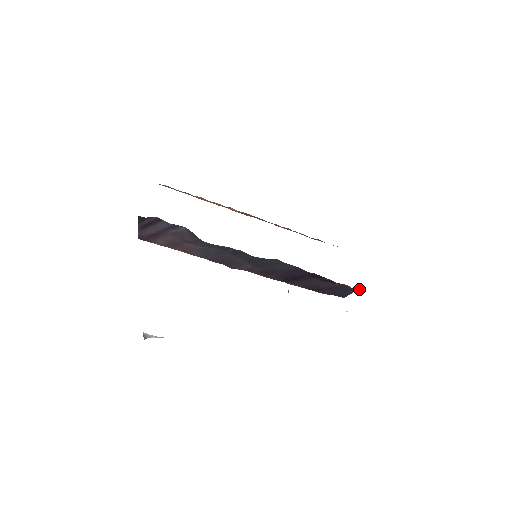
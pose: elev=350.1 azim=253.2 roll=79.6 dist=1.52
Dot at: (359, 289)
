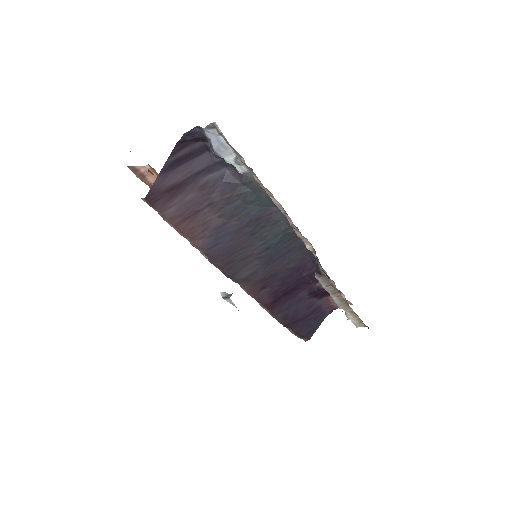
Dot at: (334, 308)
